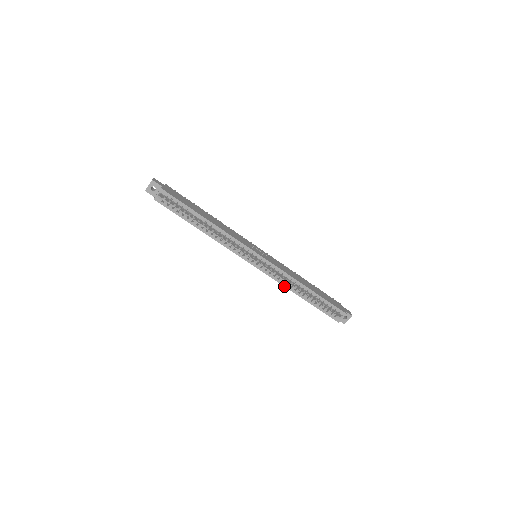
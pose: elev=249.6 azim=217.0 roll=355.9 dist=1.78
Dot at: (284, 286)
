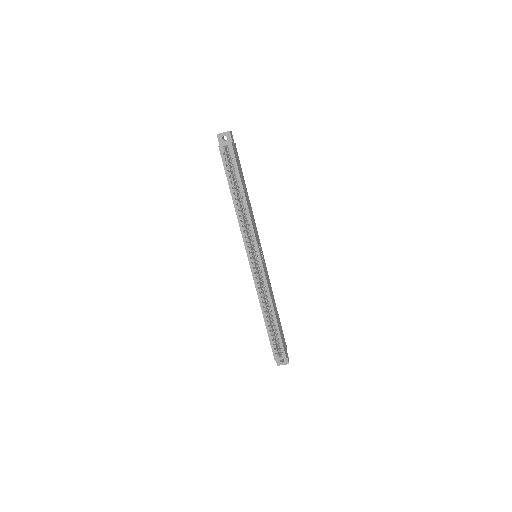
Dot at: (258, 297)
